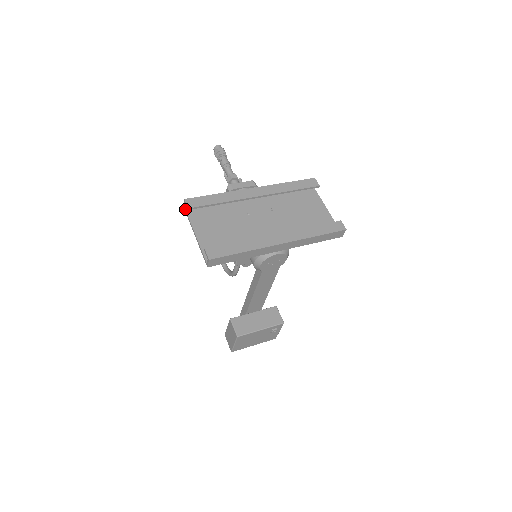
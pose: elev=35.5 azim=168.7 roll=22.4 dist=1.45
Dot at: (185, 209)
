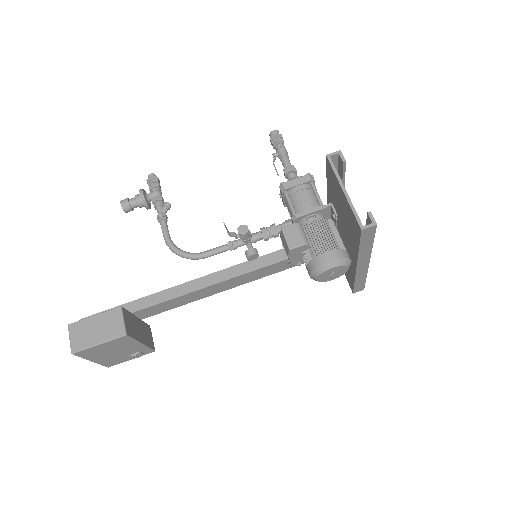
Dot at: (331, 158)
